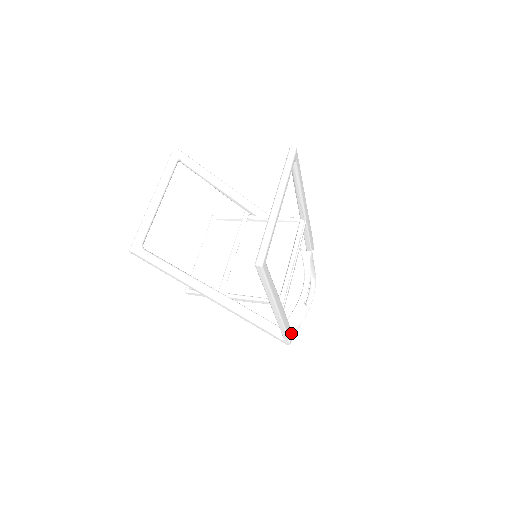
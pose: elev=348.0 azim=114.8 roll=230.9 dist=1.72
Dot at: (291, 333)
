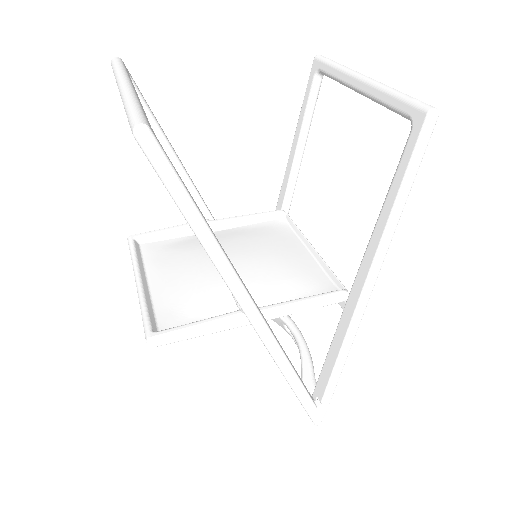
Dot at: occluded
